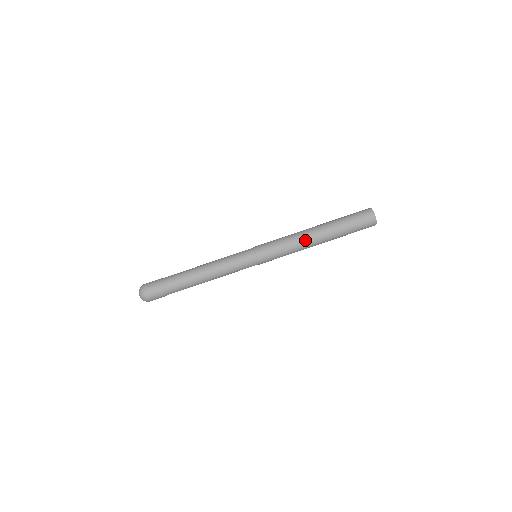
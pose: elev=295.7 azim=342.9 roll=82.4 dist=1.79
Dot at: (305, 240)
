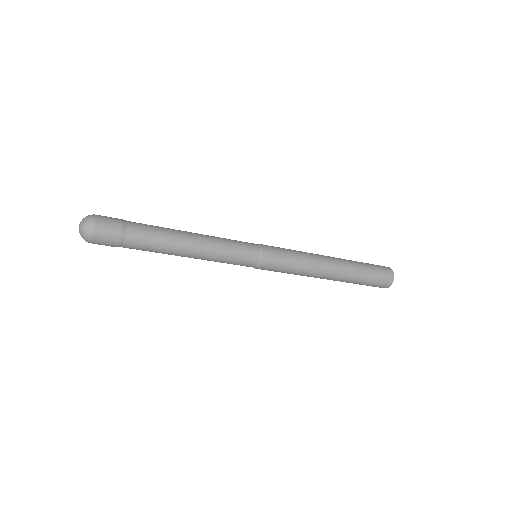
Dot at: (320, 258)
